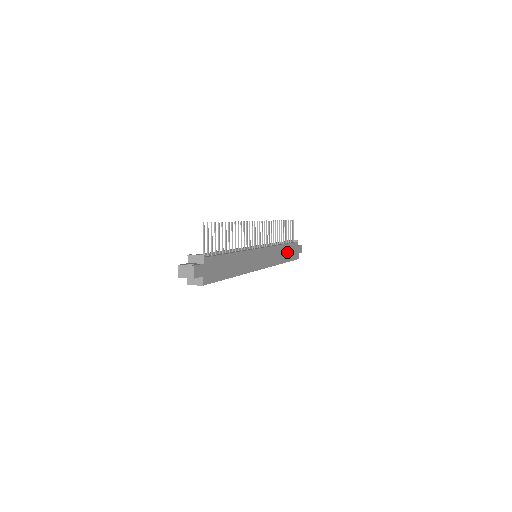
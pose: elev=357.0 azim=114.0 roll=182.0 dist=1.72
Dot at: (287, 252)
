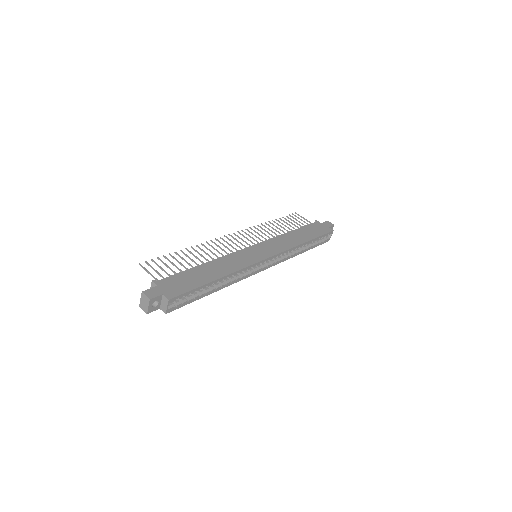
Dot at: (304, 234)
